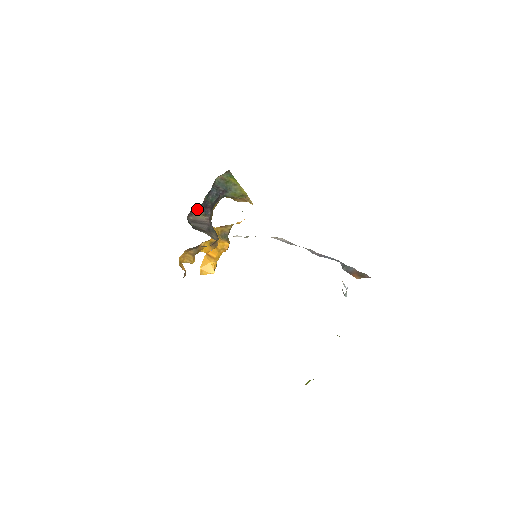
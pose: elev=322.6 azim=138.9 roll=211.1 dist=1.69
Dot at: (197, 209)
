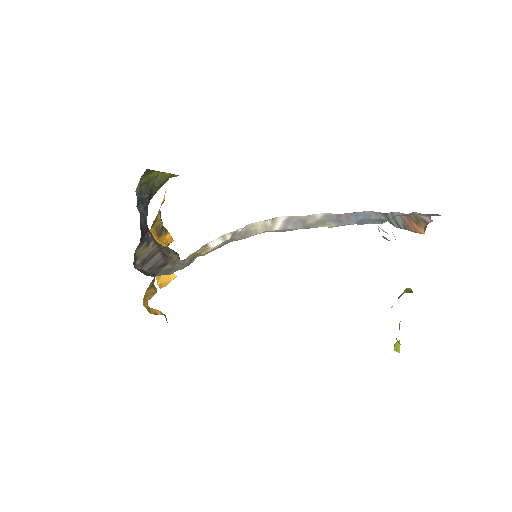
Dot at: (137, 247)
